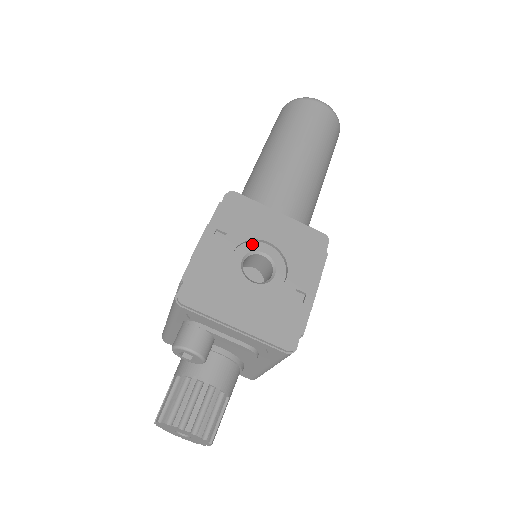
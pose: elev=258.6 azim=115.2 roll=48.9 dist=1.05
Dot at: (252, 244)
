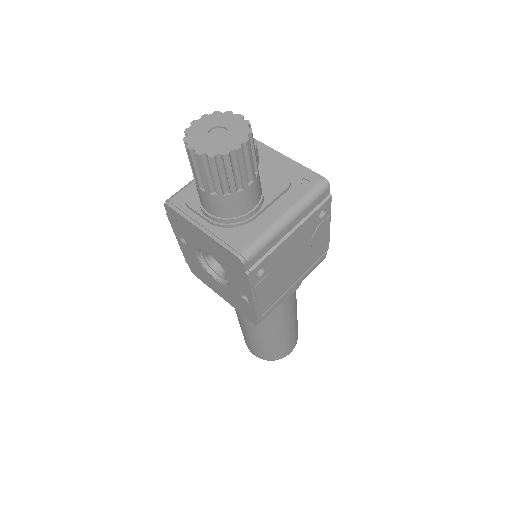
Dot at: occluded
